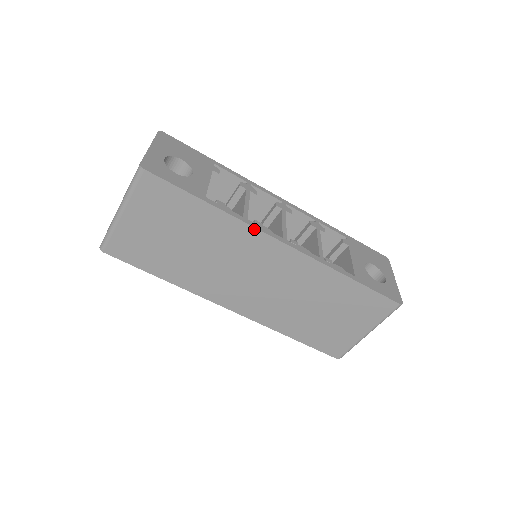
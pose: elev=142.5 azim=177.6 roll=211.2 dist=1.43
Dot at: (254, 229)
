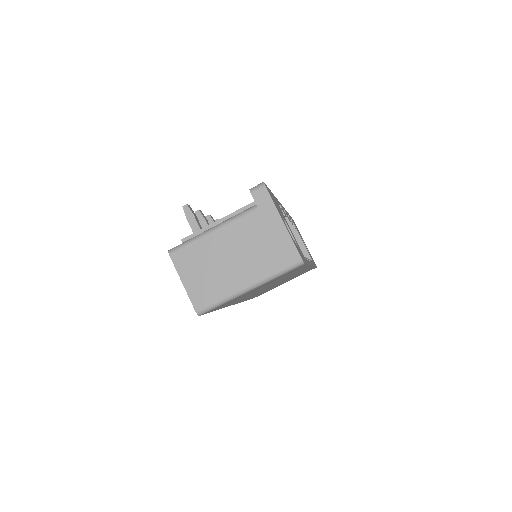
Dot at: (309, 266)
